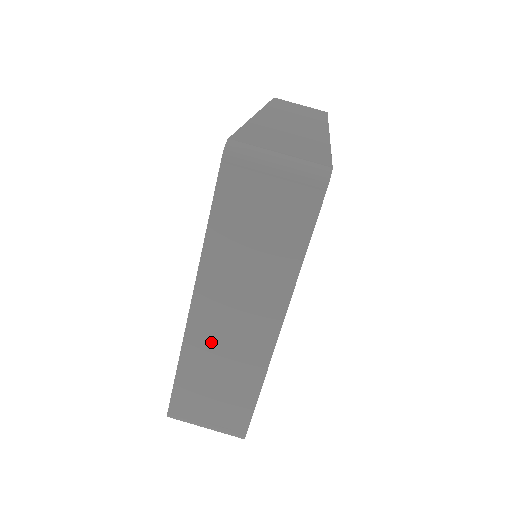
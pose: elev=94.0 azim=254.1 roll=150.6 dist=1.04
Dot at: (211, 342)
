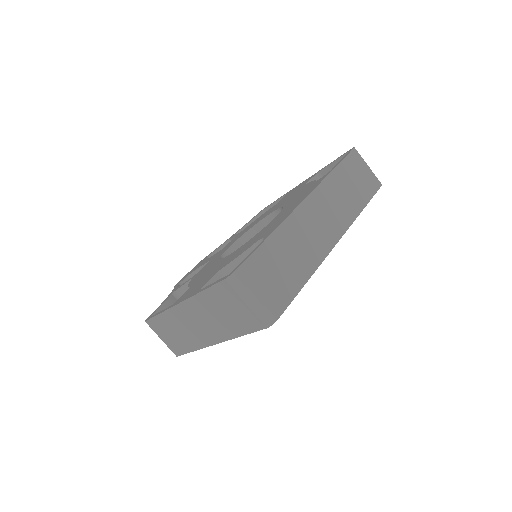
Dot at: (181, 321)
